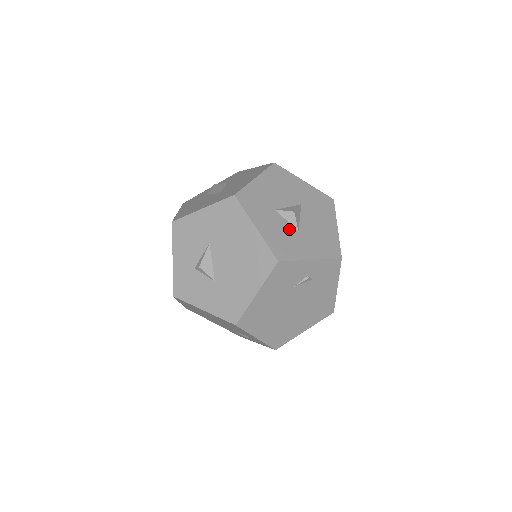
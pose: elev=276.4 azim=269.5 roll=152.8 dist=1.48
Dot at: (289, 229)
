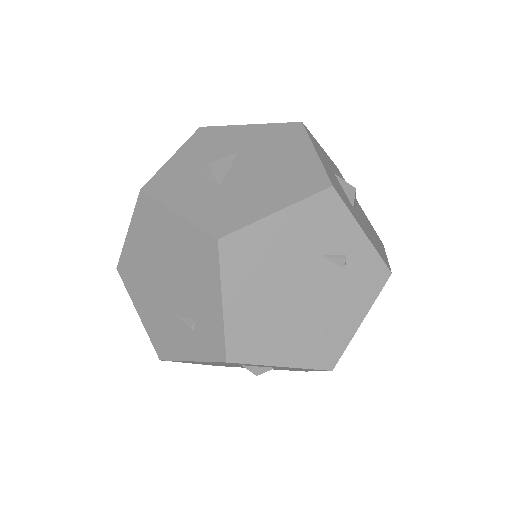
Dot at: (345, 194)
